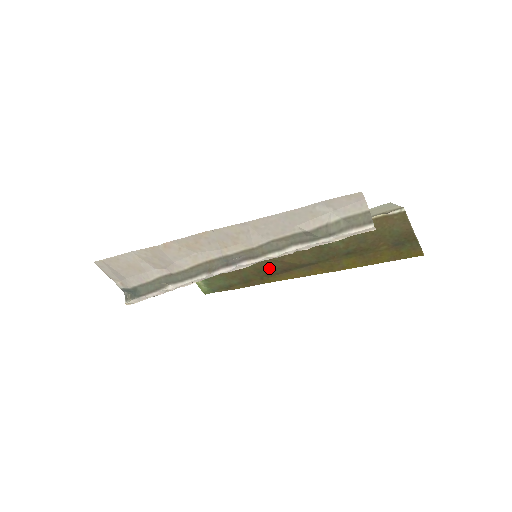
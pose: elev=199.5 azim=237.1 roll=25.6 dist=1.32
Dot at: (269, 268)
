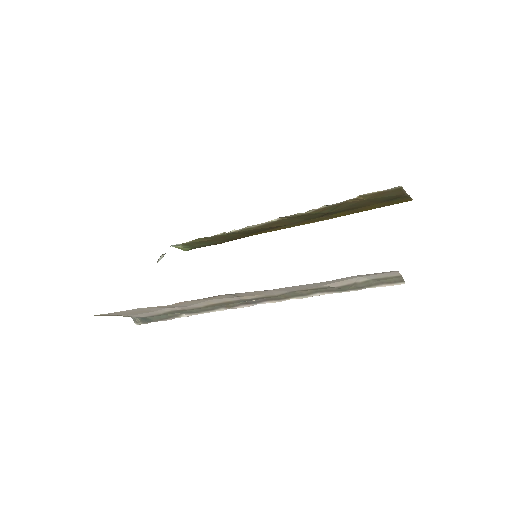
Dot at: (255, 231)
